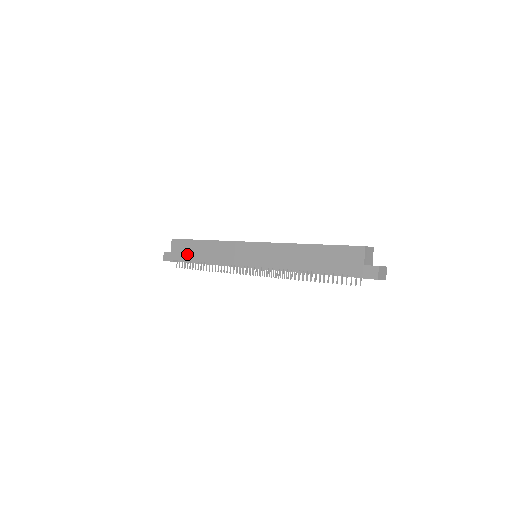
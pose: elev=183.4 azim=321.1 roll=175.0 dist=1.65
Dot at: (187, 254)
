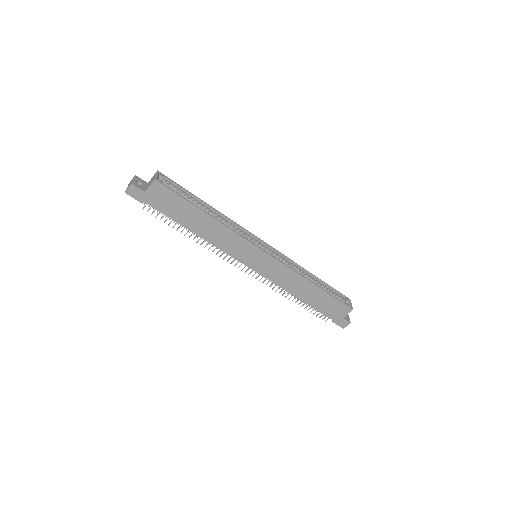
Dot at: (172, 211)
